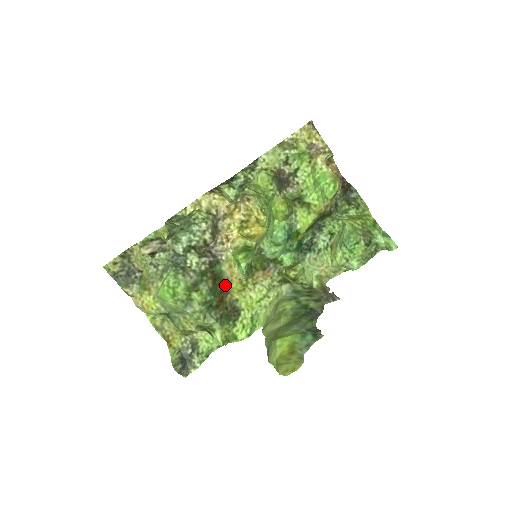
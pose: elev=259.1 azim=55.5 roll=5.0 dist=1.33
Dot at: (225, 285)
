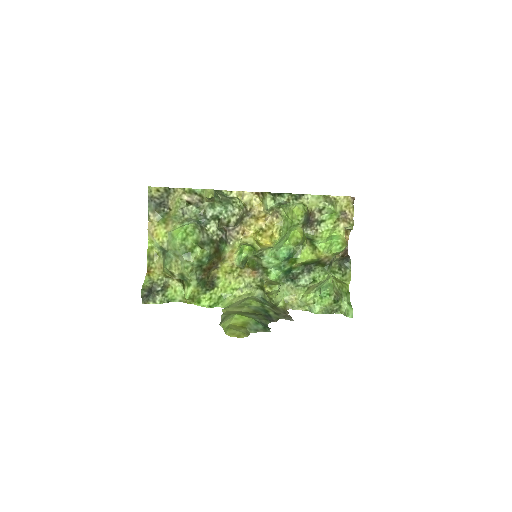
Dot at: (220, 261)
